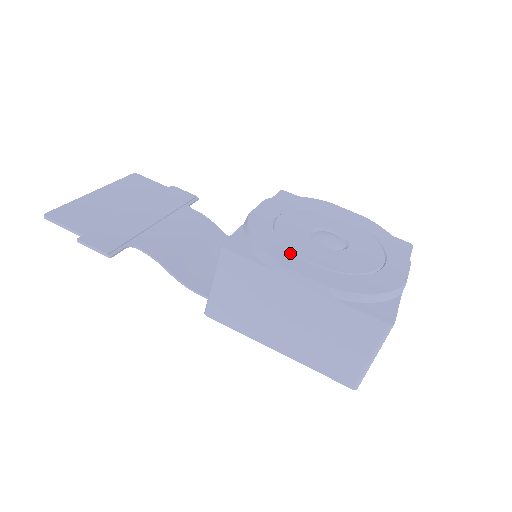
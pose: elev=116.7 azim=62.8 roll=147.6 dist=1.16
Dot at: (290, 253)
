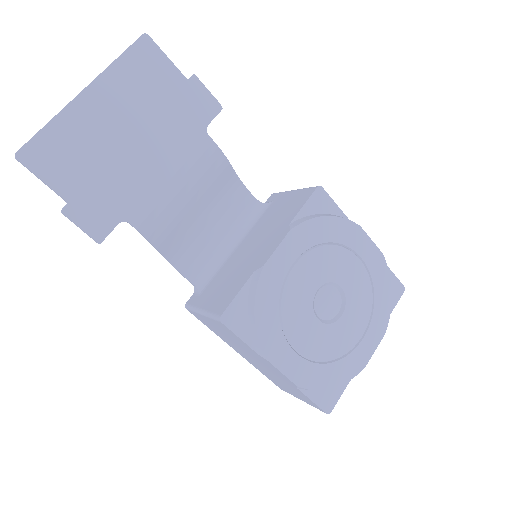
Dot at: (282, 338)
